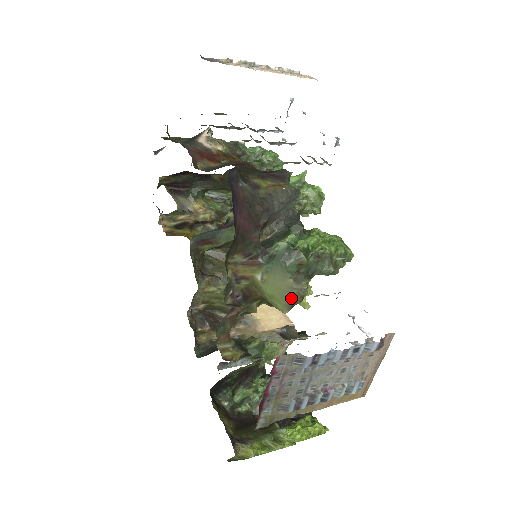
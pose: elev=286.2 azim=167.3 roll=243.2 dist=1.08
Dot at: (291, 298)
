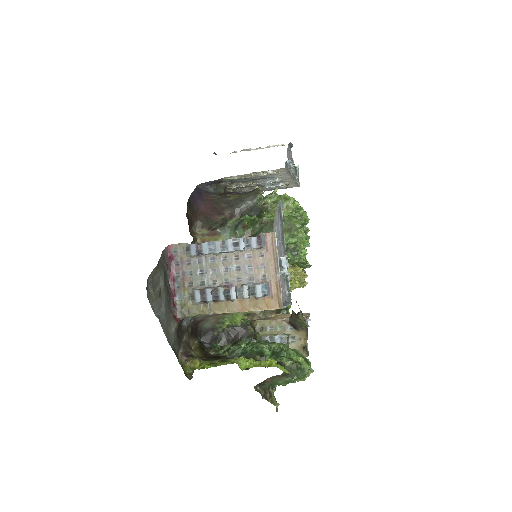
Dot at: occluded
